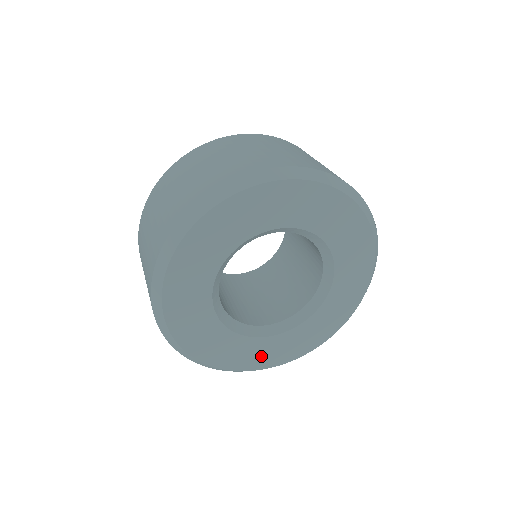
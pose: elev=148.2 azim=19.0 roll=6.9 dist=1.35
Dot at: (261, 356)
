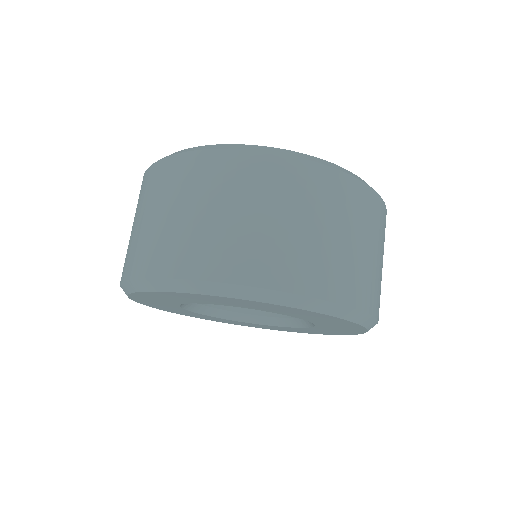
Dot at: (302, 331)
